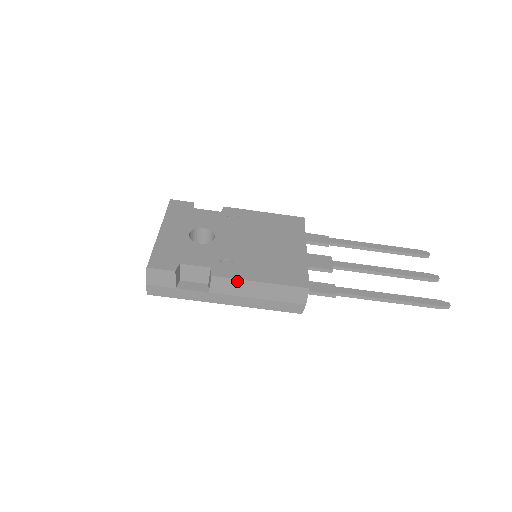
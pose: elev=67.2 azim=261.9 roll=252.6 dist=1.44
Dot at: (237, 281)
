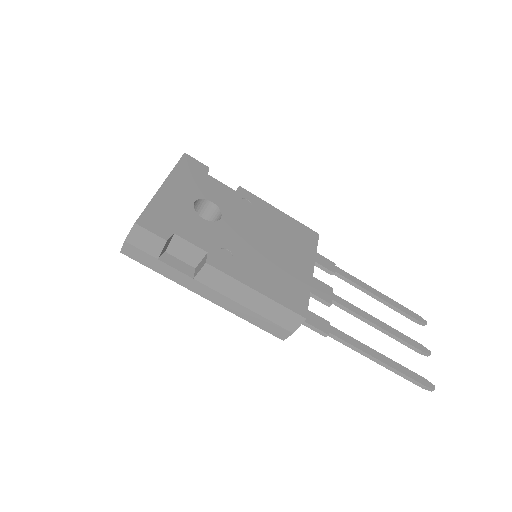
Dot at: (232, 280)
